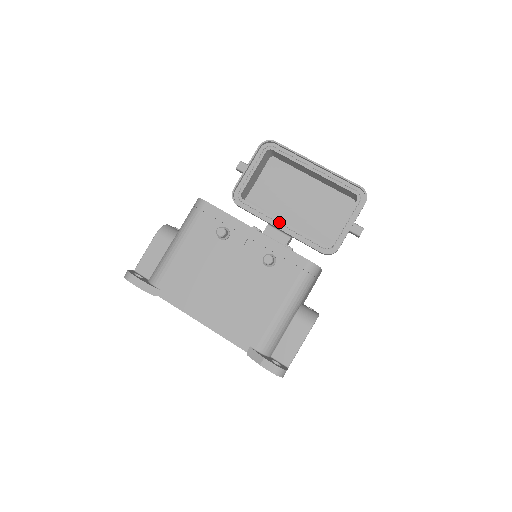
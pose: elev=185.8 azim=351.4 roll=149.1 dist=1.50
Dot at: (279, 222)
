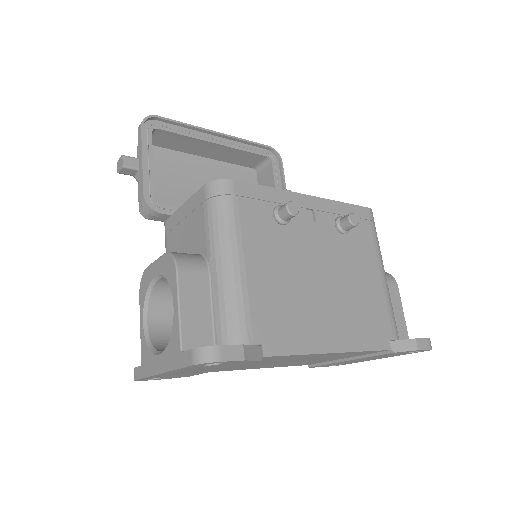
Dot at: occluded
